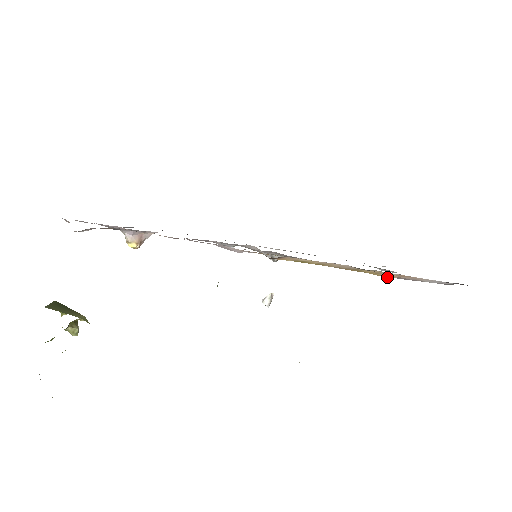
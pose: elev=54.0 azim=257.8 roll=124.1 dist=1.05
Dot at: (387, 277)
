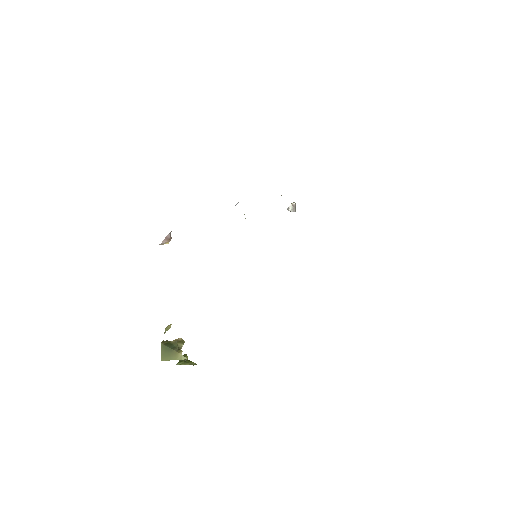
Dot at: occluded
